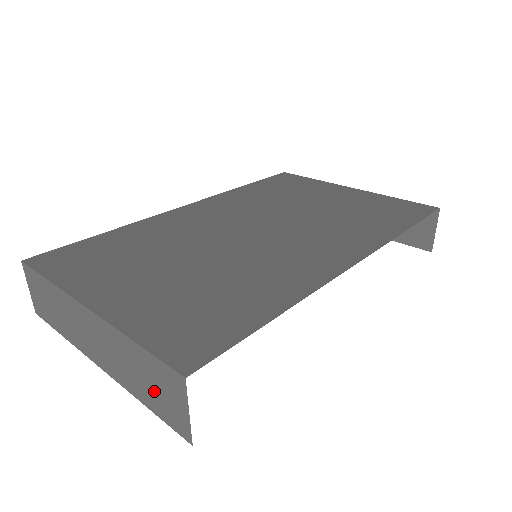
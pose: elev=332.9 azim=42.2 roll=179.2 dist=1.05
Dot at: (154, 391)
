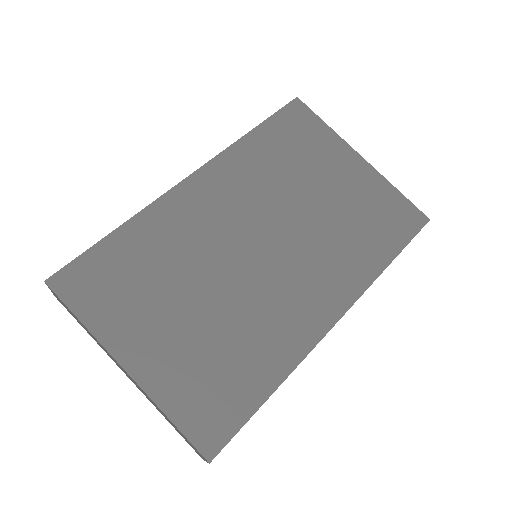
Dot at: occluded
